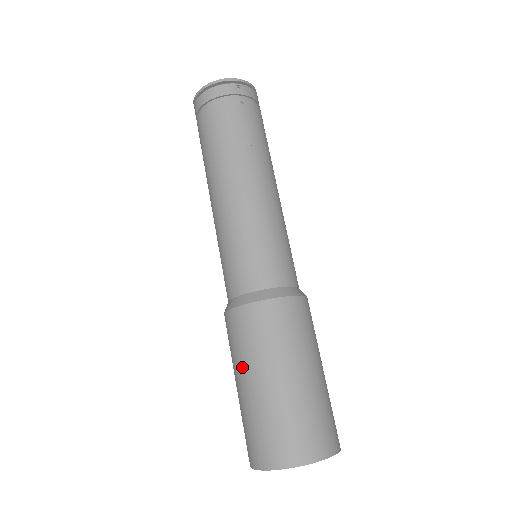
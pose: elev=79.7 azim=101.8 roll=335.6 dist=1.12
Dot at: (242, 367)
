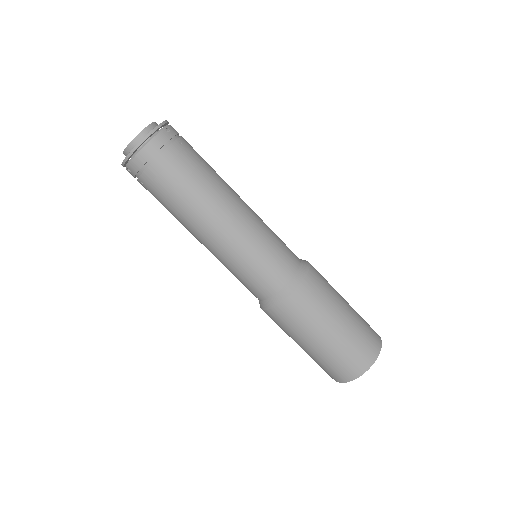
Dot at: (311, 333)
